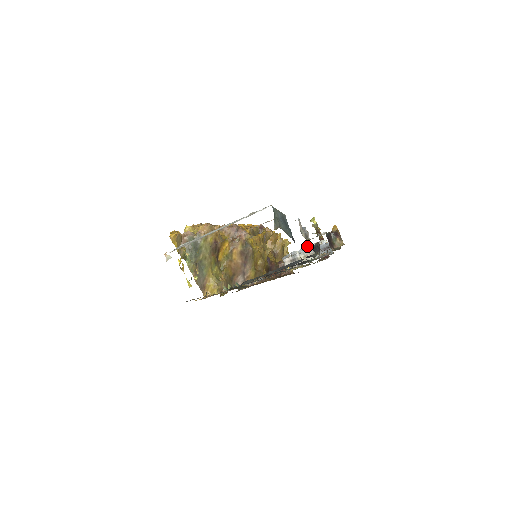
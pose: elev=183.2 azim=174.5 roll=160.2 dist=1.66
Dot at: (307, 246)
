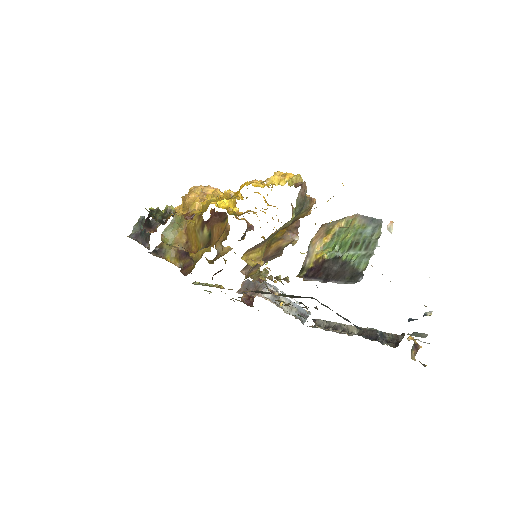
Dot at: occluded
